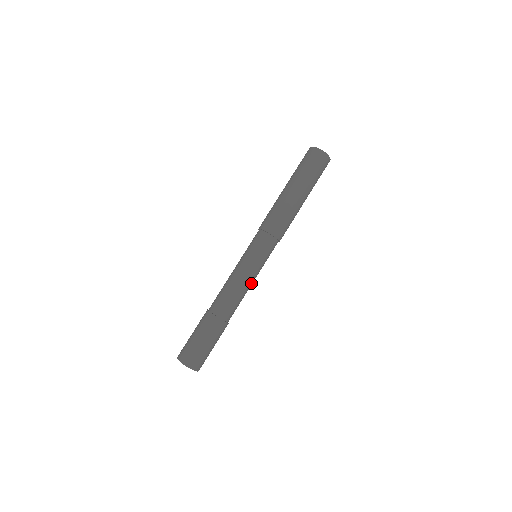
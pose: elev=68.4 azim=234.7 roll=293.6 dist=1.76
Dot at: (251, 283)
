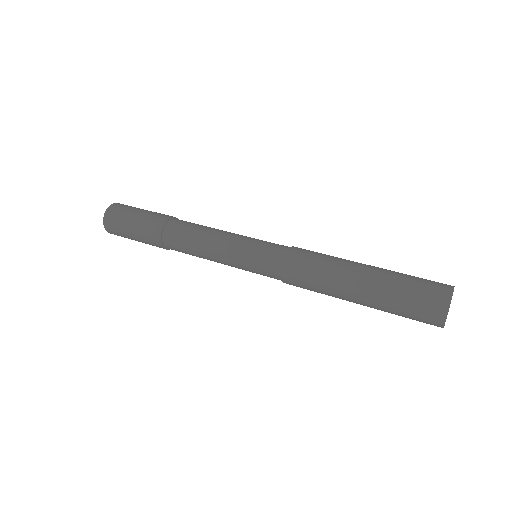
Dot at: occluded
